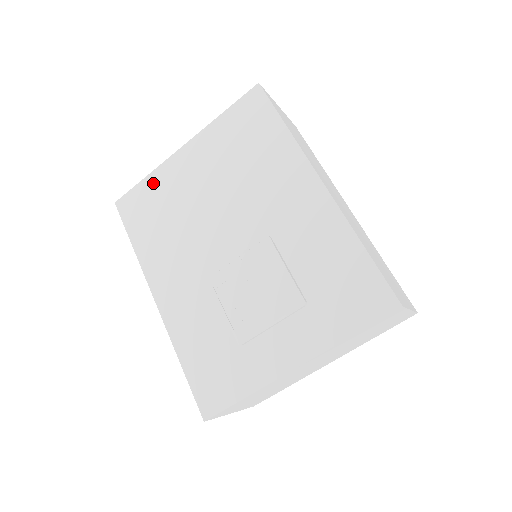
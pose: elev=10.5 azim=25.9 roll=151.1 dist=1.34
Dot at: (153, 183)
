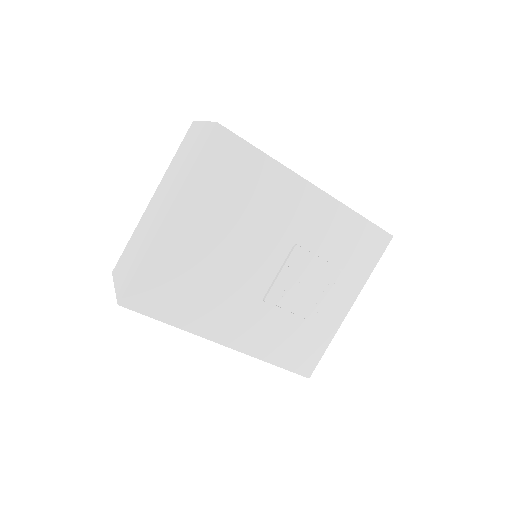
Dot at: (155, 264)
